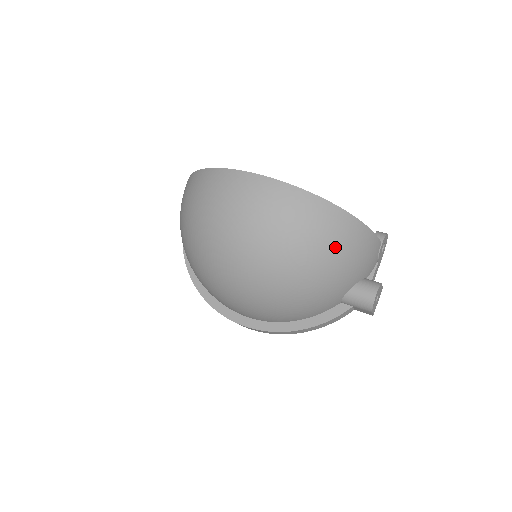
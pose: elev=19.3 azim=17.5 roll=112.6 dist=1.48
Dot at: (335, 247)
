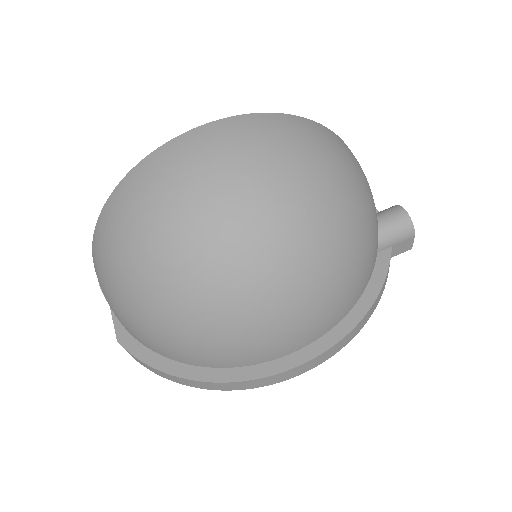
Dot at: (346, 162)
